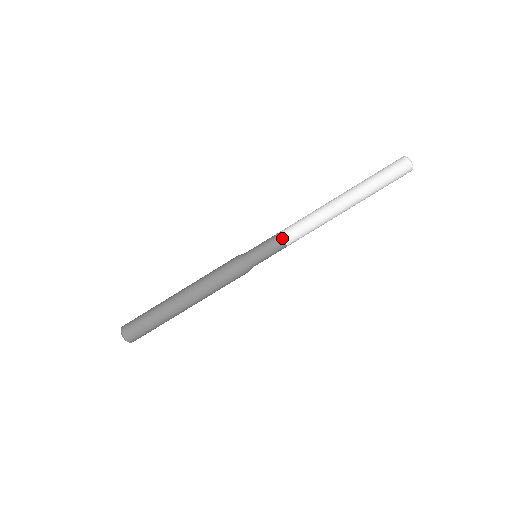
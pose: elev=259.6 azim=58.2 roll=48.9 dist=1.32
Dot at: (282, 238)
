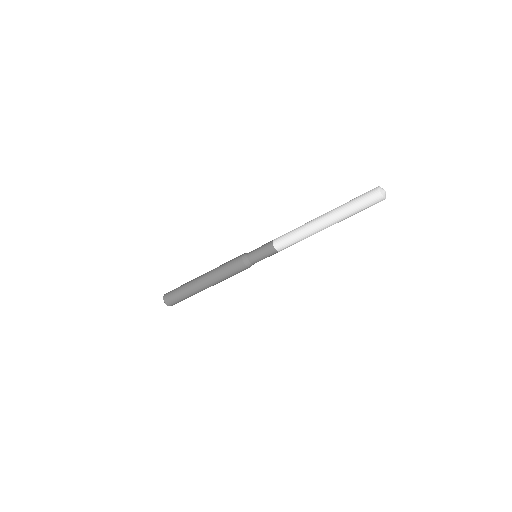
Dot at: (274, 247)
